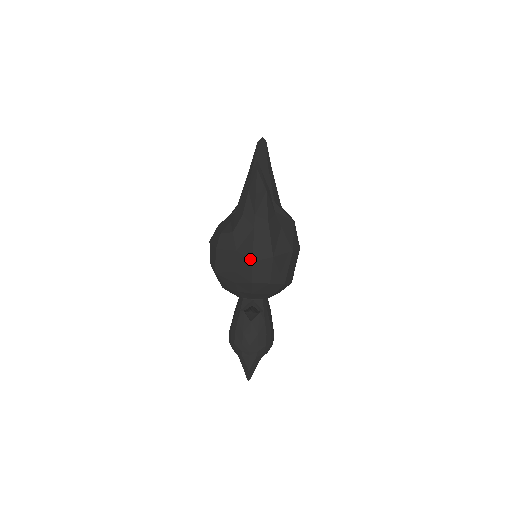
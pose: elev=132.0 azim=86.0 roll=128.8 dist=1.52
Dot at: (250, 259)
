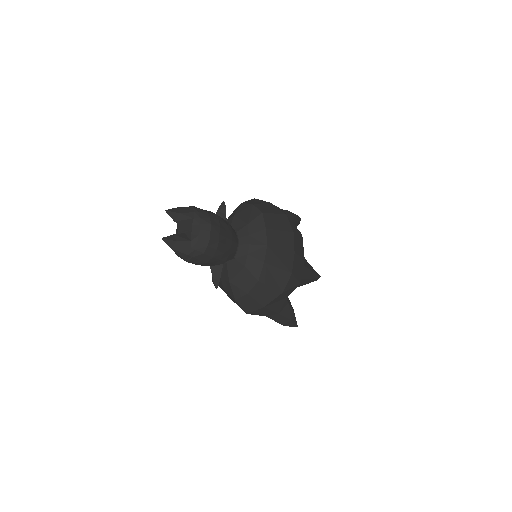
Dot at: occluded
